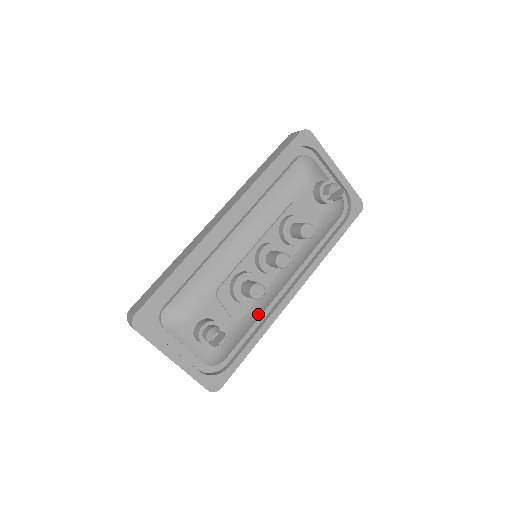
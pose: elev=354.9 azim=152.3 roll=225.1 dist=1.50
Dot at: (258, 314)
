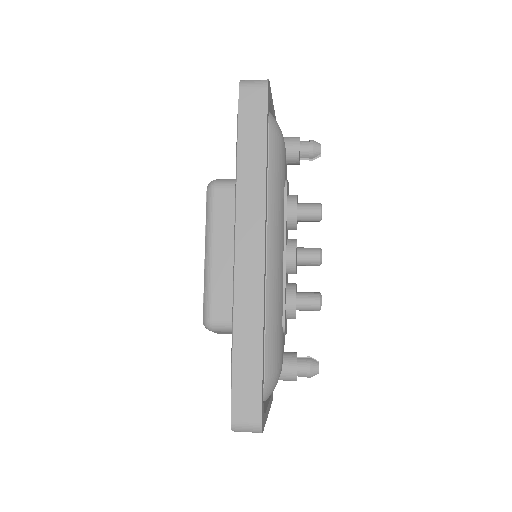
Dot at: occluded
